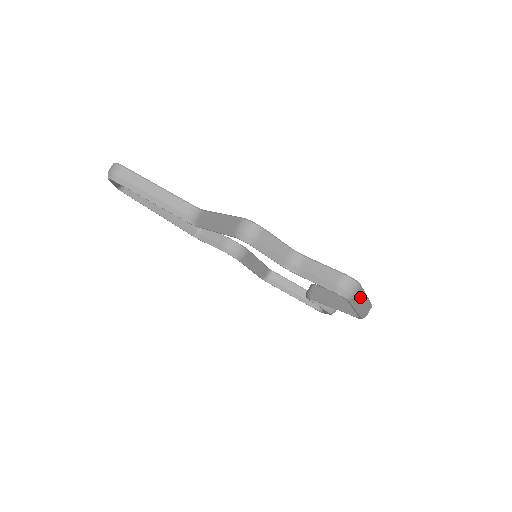
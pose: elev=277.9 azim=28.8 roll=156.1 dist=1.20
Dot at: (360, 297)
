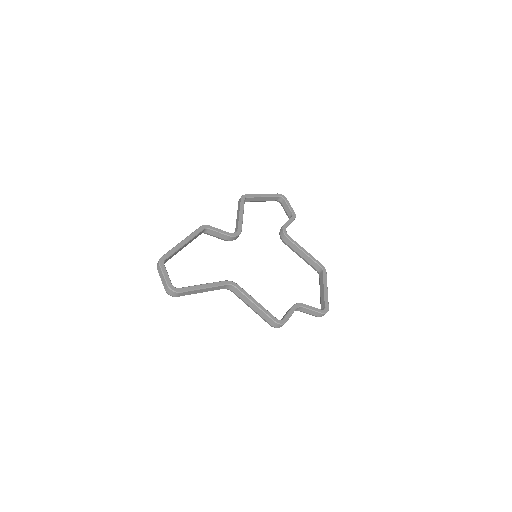
Dot at: occluded
